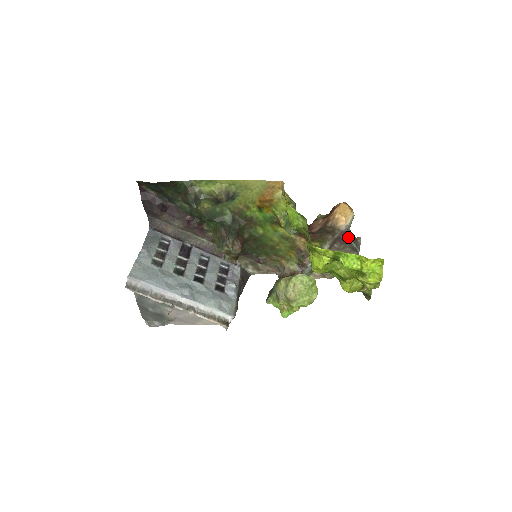
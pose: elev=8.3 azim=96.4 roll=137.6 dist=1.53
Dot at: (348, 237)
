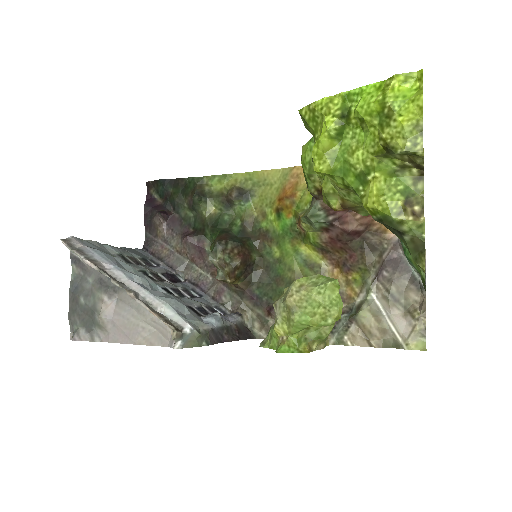
Dot at: (405, 258)
